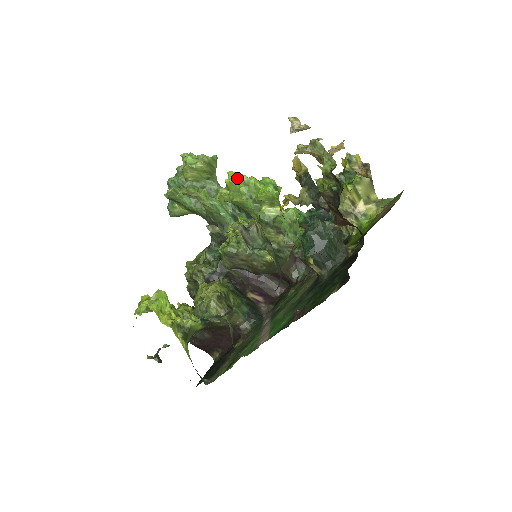
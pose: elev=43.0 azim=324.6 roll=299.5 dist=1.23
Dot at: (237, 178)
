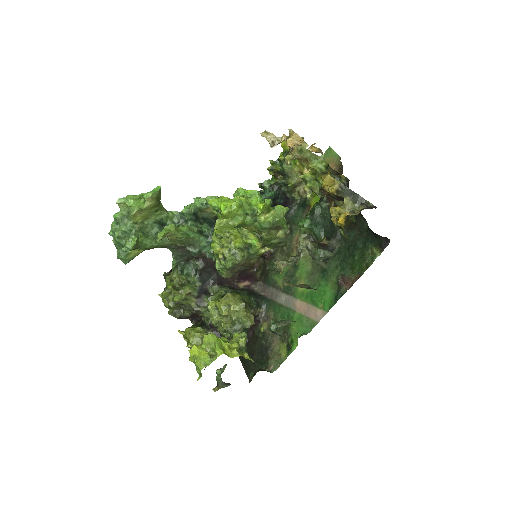
Dot at: (231, 205)
